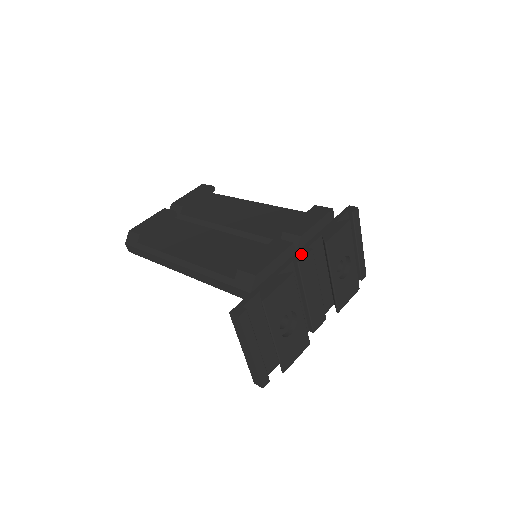
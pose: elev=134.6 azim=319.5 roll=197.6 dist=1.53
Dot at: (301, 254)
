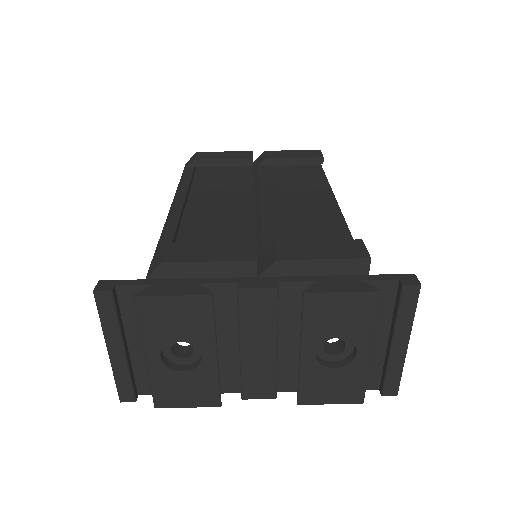
Dot at: (257, 283)
